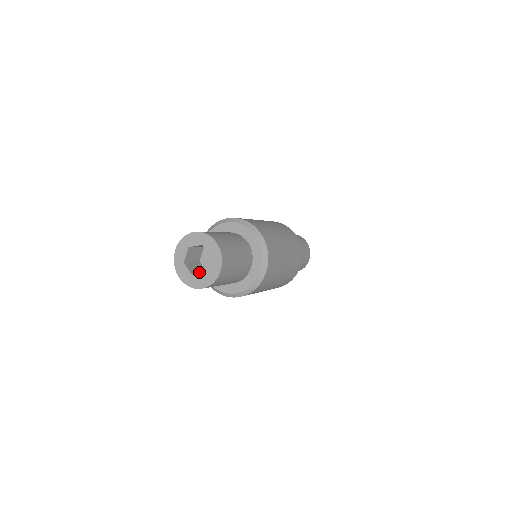
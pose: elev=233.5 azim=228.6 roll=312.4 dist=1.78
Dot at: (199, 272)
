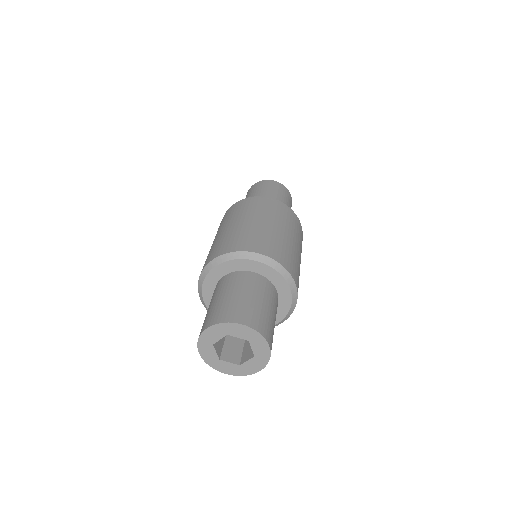
Dot at: (222, 343)
